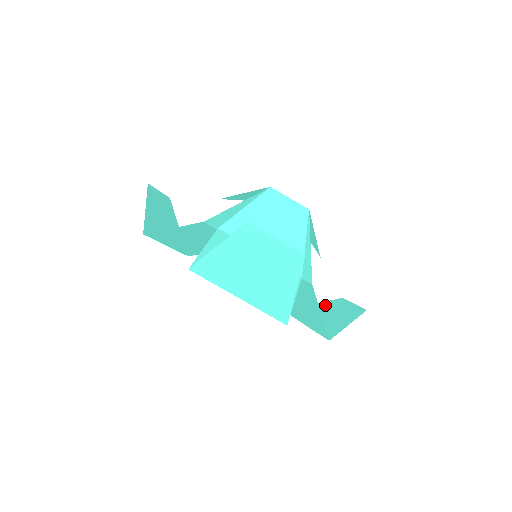
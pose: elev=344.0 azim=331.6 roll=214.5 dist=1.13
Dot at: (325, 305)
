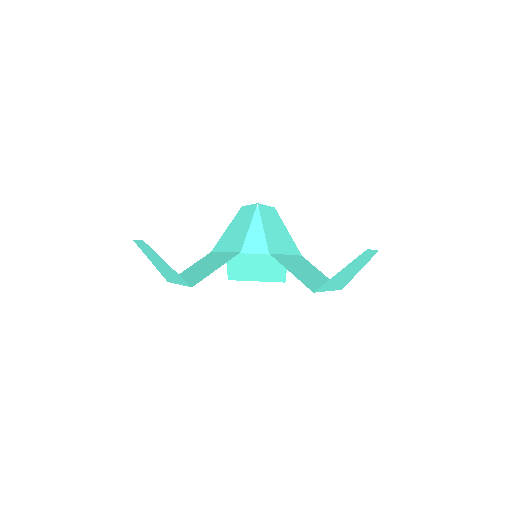
Dot at: occluded
